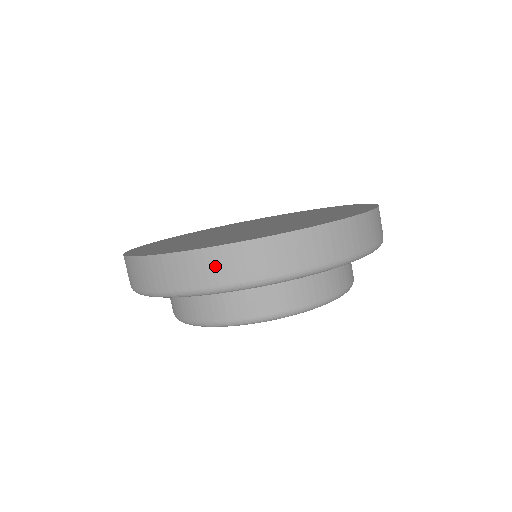
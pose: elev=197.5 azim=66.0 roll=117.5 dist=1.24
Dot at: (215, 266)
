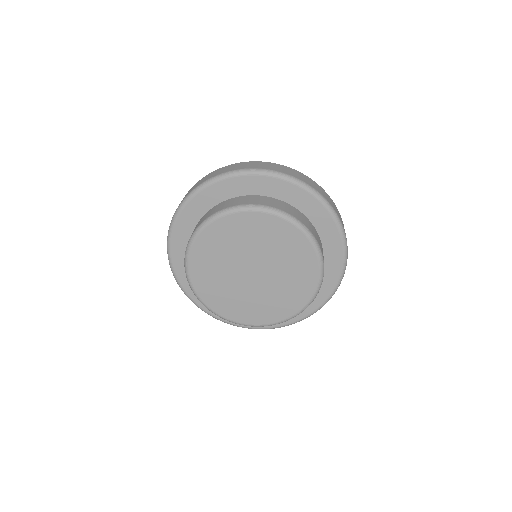
Dot at: occluded
